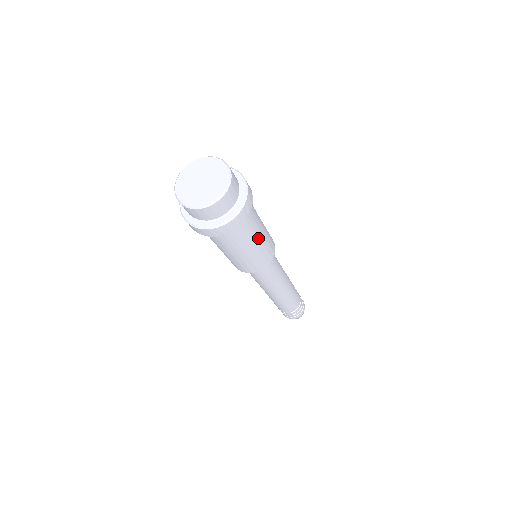
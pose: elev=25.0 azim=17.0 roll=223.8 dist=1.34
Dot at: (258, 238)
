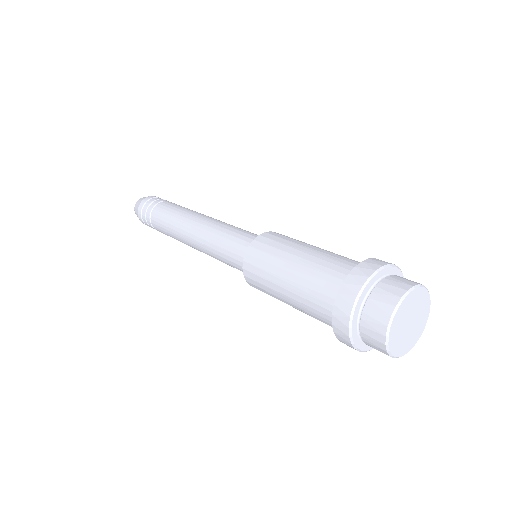
Dot at: occluded
